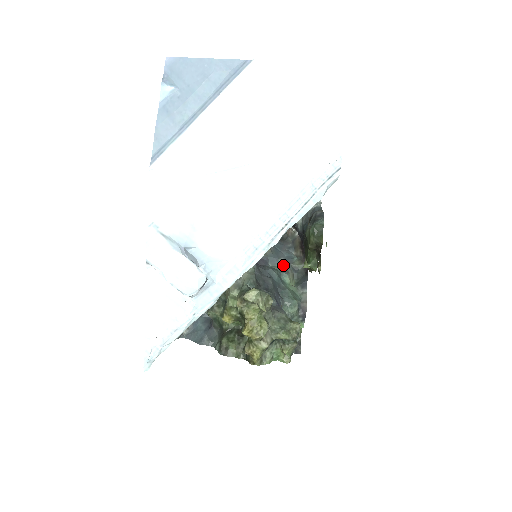
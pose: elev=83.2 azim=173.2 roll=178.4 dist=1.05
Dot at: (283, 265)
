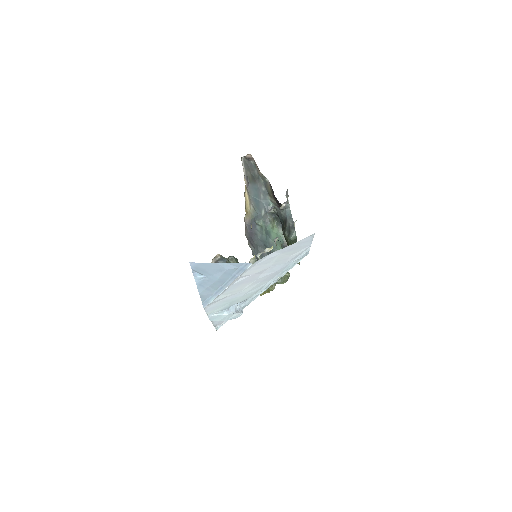
Dot at: (265, 216)
